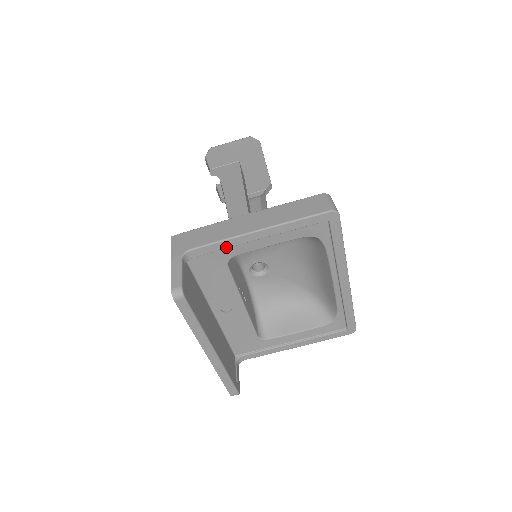
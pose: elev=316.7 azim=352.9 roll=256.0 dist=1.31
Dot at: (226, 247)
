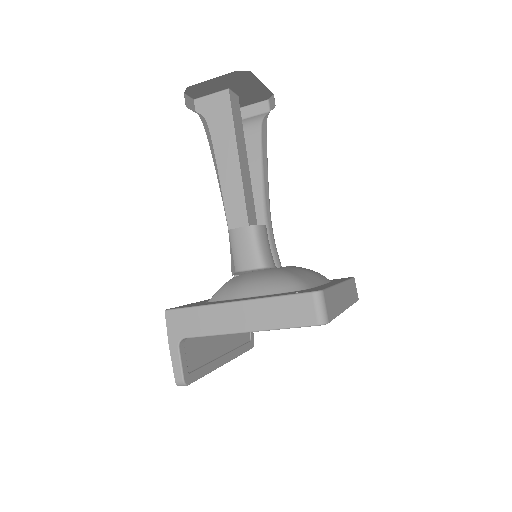
Dot at: occluded
